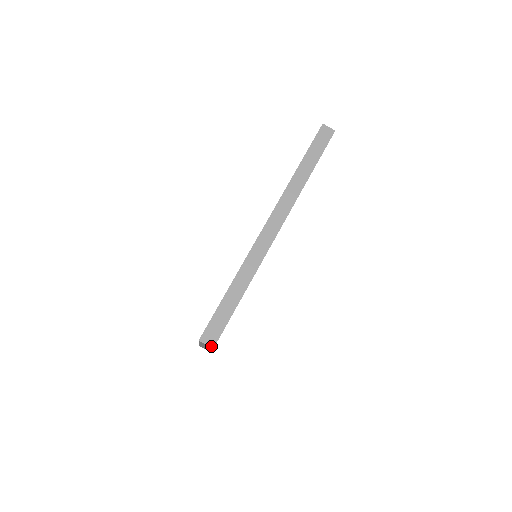
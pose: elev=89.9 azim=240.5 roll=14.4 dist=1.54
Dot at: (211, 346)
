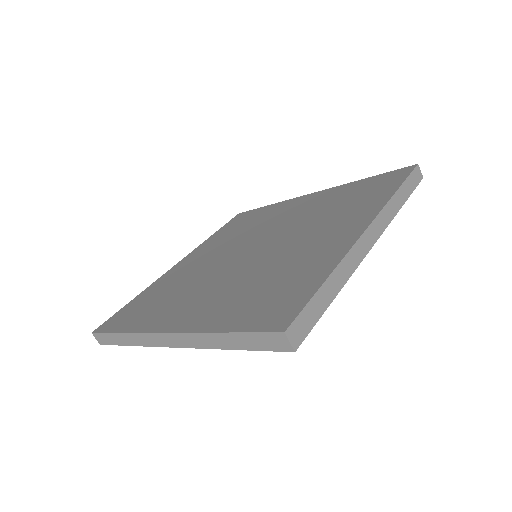
Dot at: (99, 342)
